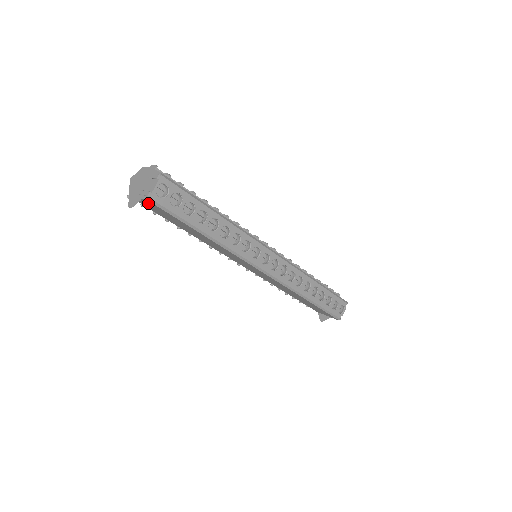
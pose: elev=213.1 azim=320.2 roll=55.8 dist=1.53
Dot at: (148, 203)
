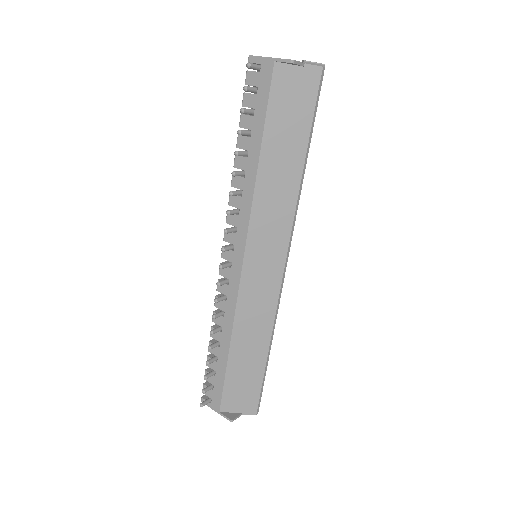
Dot at: (305, 76)
